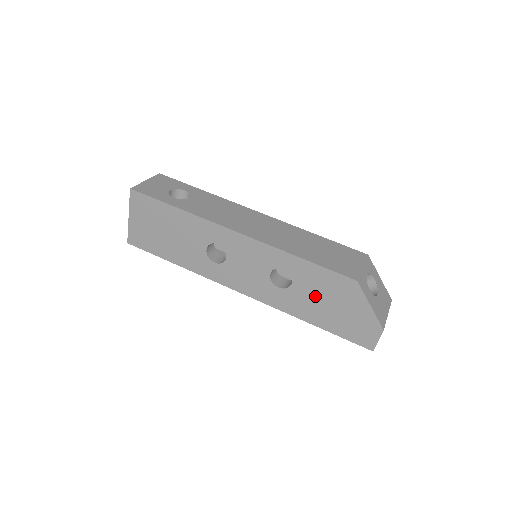
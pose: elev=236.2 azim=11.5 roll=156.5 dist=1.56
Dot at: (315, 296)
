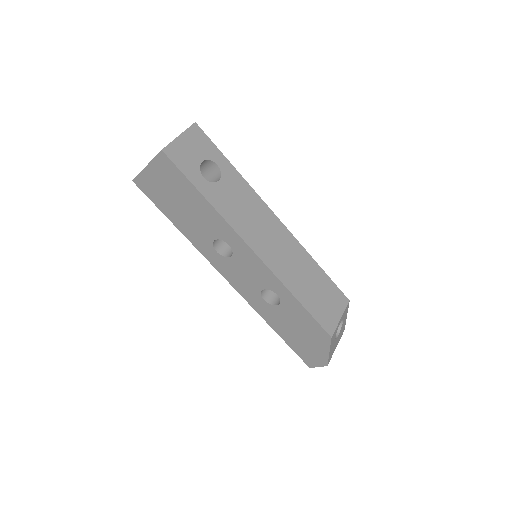
Dot at: (291, 322)
